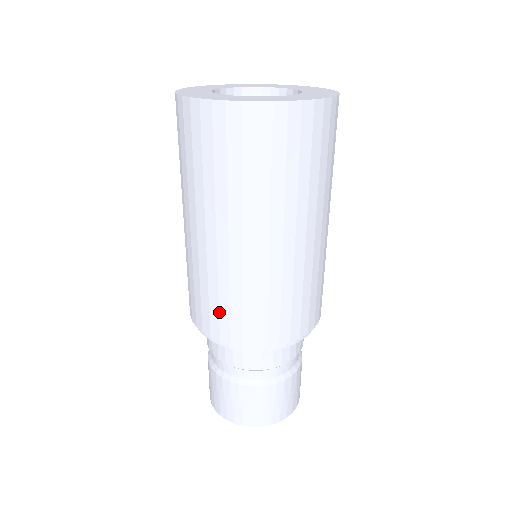
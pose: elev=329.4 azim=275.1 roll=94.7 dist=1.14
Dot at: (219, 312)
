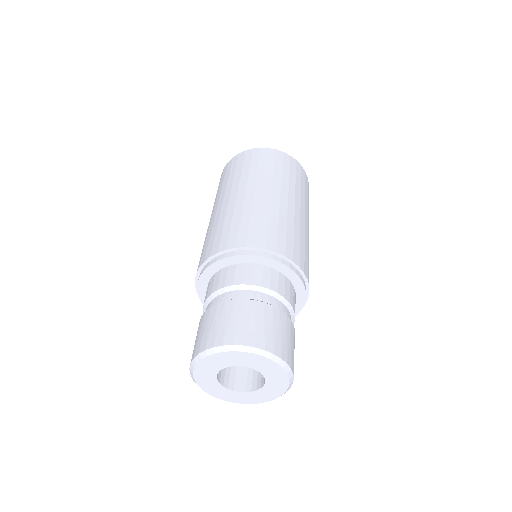
Dot at: (222, 234)
